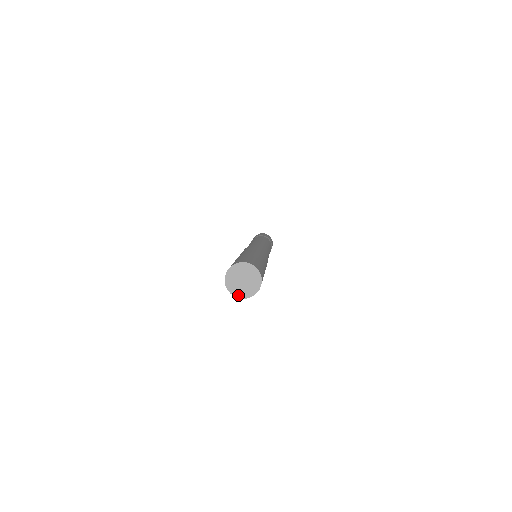
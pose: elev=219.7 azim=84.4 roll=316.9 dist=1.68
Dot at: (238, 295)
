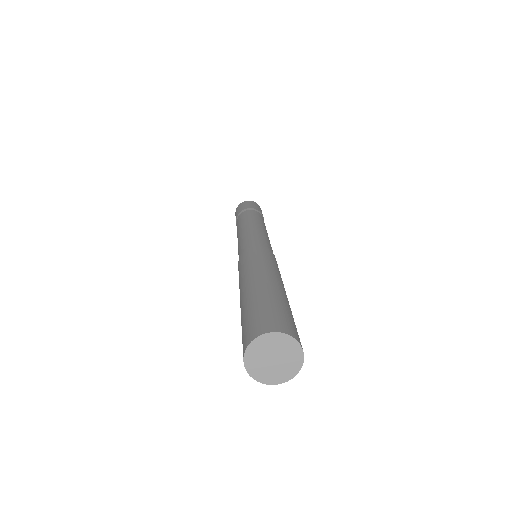
Dot at: (255, 375)
